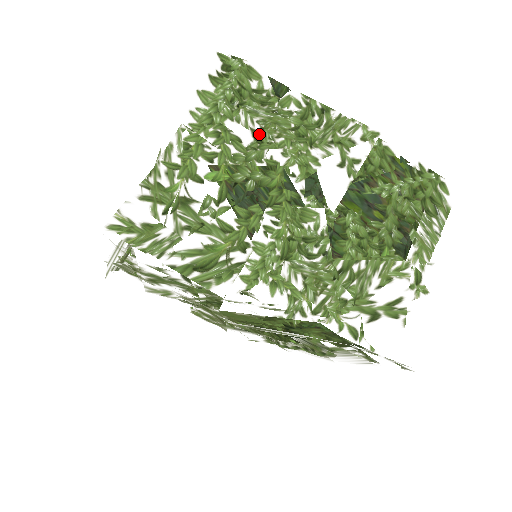
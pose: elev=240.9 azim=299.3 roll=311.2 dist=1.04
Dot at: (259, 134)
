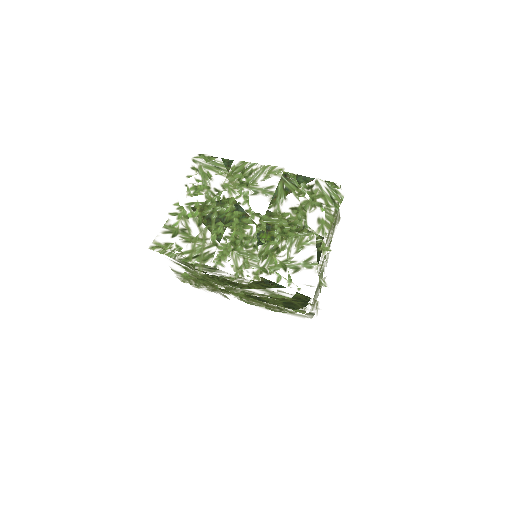
Dot at: occluded
